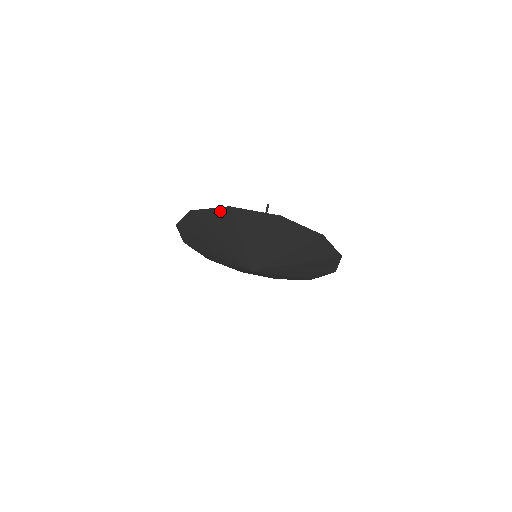
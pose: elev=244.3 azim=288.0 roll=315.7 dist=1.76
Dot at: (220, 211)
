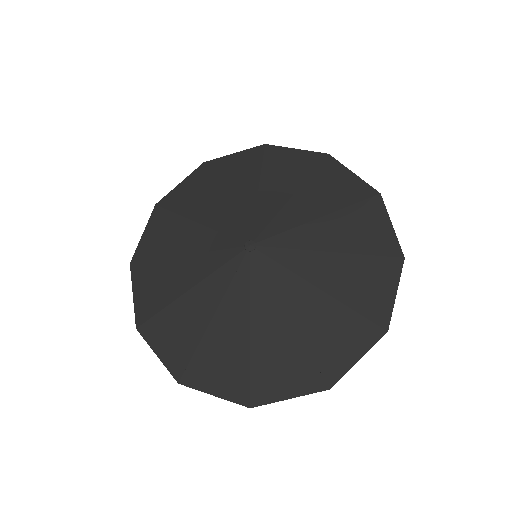
Dot at: (308, 155)
